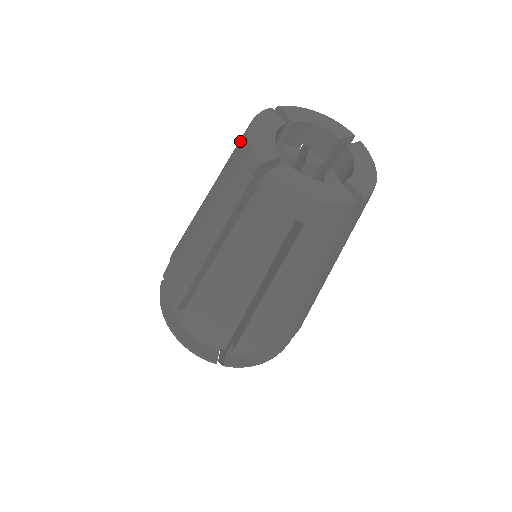
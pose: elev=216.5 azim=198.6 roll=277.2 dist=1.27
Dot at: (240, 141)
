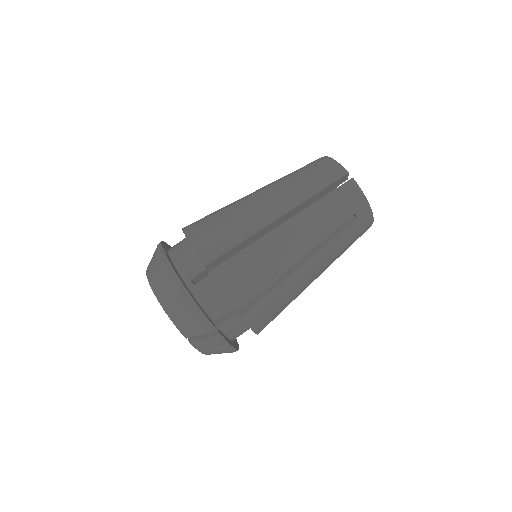
Dot at: occluded
